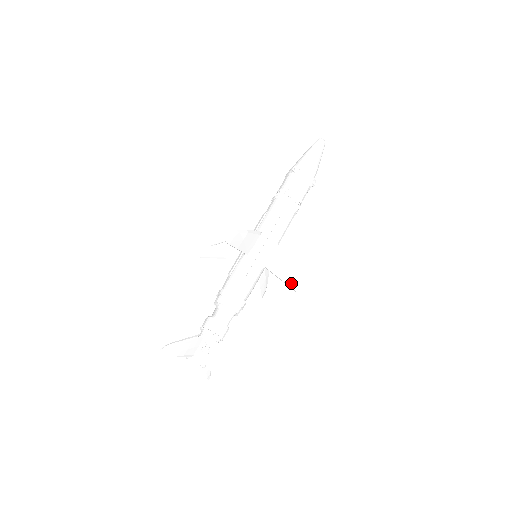
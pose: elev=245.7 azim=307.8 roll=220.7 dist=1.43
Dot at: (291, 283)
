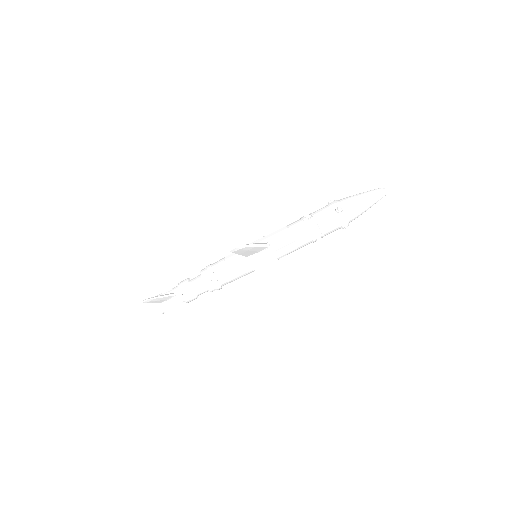
Dot at: (263, 301)
